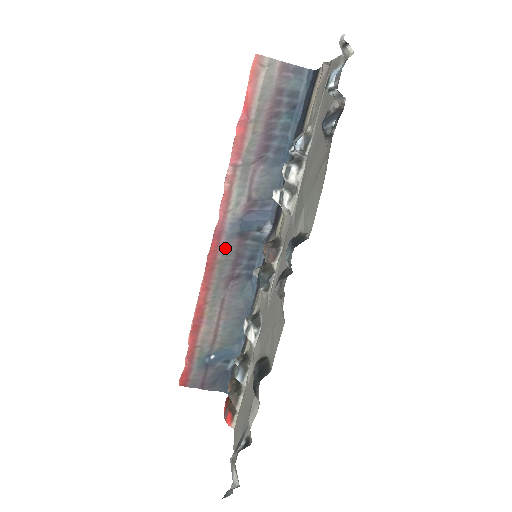
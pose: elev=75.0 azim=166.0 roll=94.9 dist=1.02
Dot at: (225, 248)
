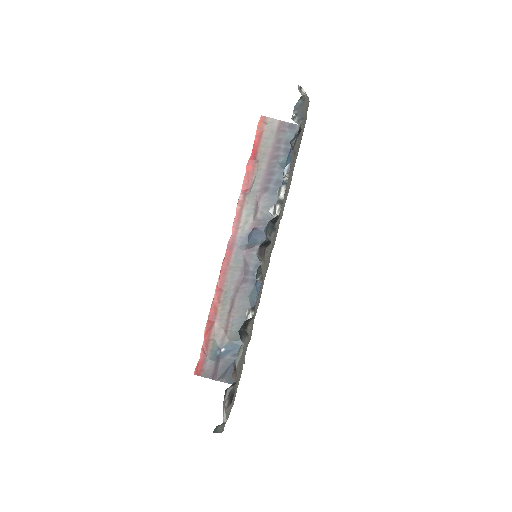
Dot at: (236, 257)
